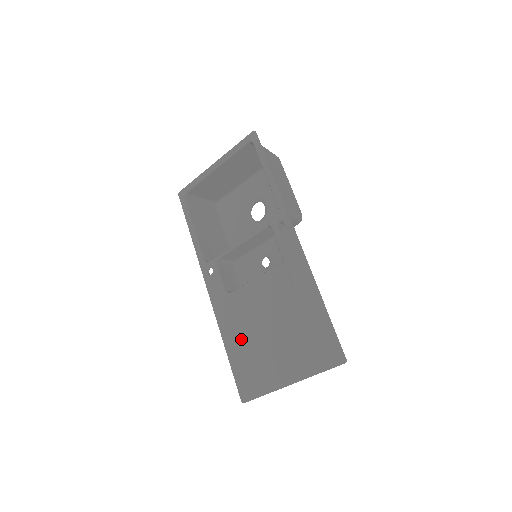
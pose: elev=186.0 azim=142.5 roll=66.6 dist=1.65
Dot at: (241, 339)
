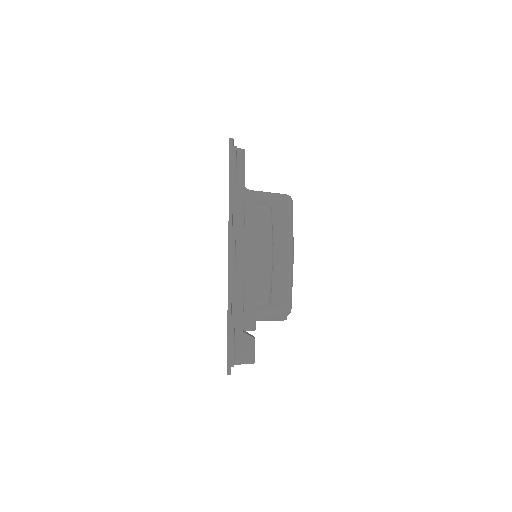
Dot at: occluded
